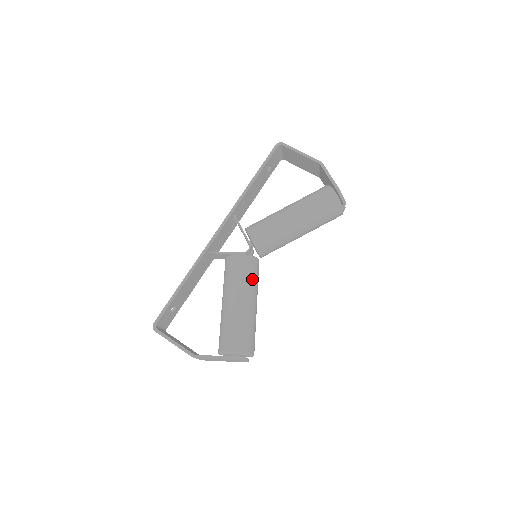
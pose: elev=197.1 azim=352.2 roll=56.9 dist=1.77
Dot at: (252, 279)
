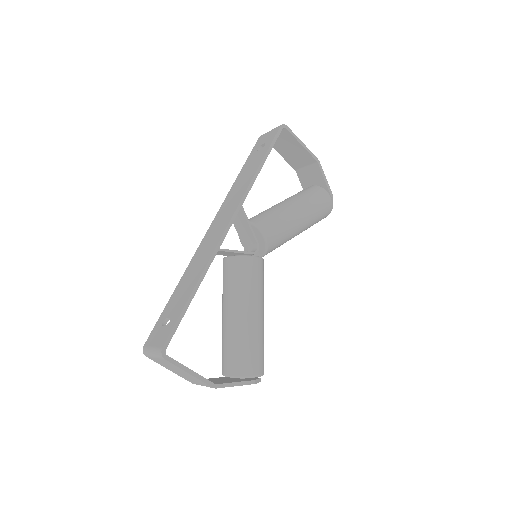
Dot at: (263, 286)
